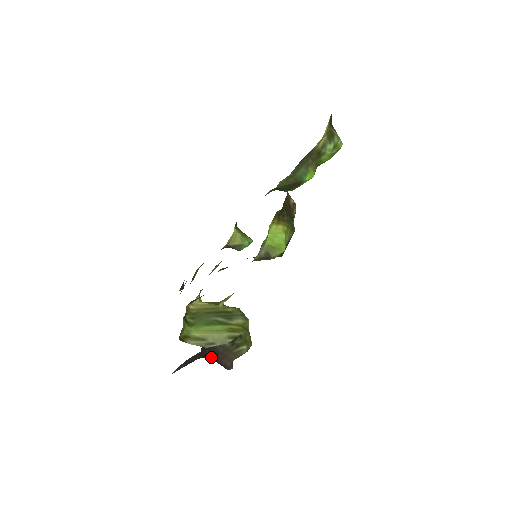
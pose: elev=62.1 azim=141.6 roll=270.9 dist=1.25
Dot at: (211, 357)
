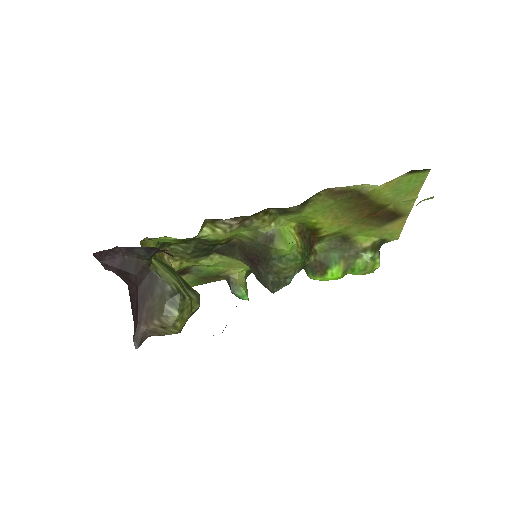
Dot at: (141, 294)
